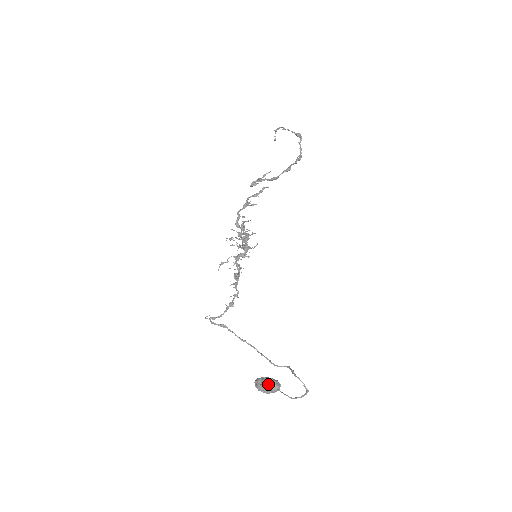
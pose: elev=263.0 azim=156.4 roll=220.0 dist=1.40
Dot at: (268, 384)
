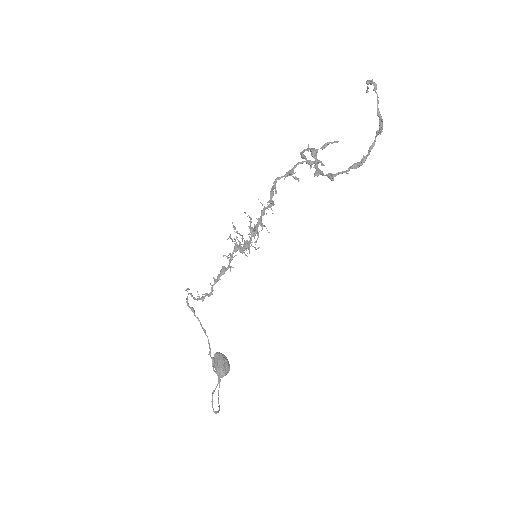
Dot at: (215, 368)
